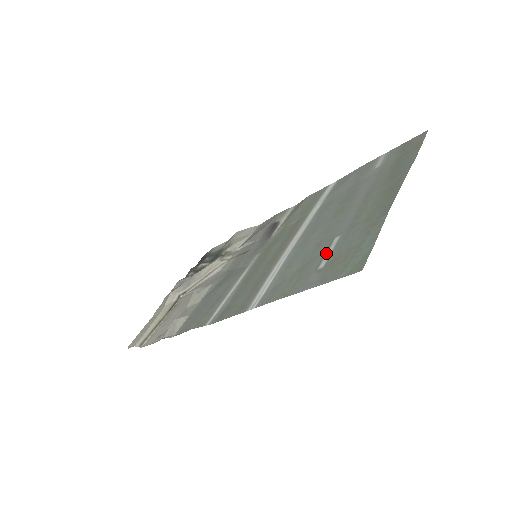
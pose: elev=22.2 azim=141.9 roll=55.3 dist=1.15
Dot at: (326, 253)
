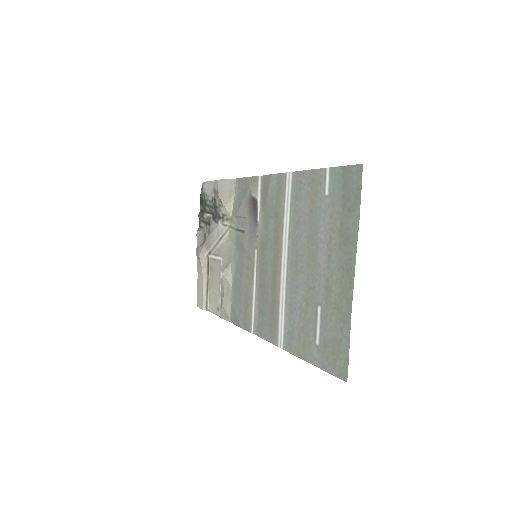
Dot at: (316, 325)
